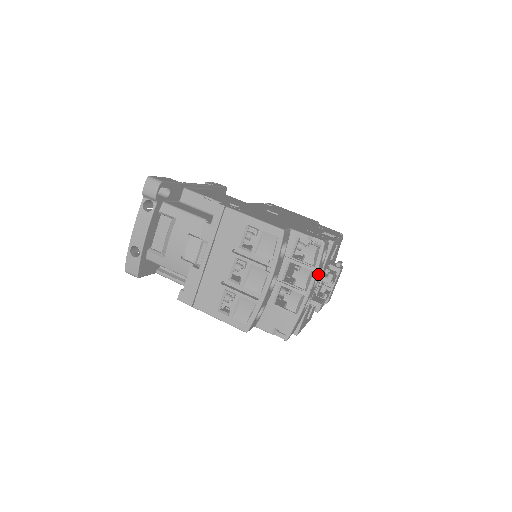
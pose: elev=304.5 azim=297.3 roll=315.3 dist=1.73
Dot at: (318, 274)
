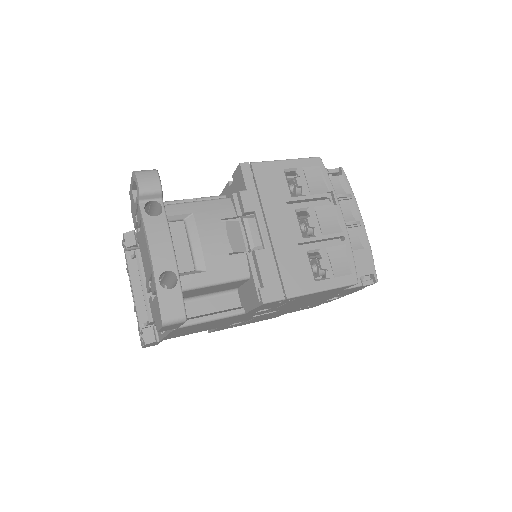
Dot at: occluded
